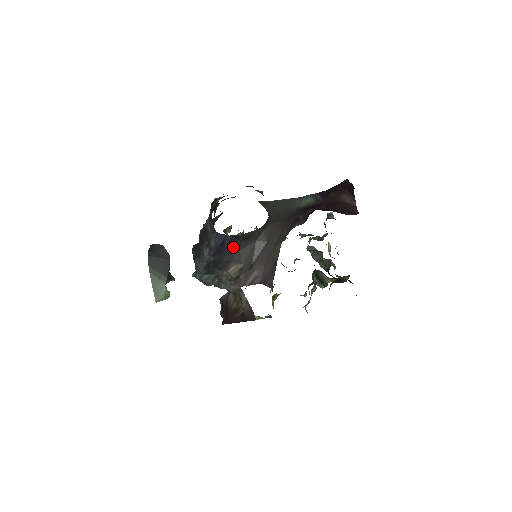
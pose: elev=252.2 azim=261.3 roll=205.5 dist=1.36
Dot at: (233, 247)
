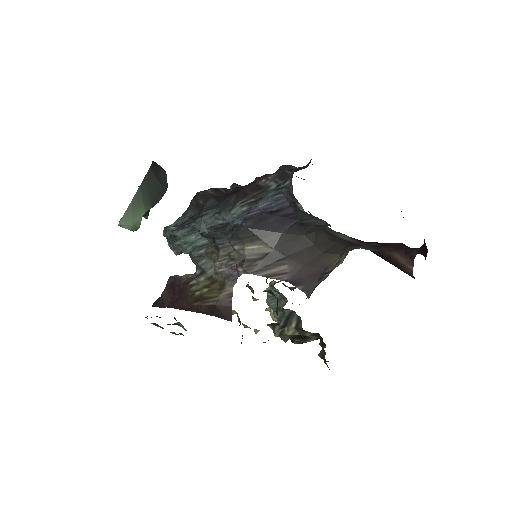
Dot at: (280, 224)
